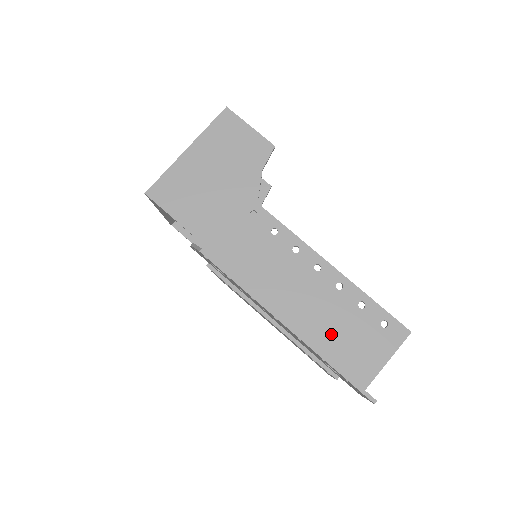
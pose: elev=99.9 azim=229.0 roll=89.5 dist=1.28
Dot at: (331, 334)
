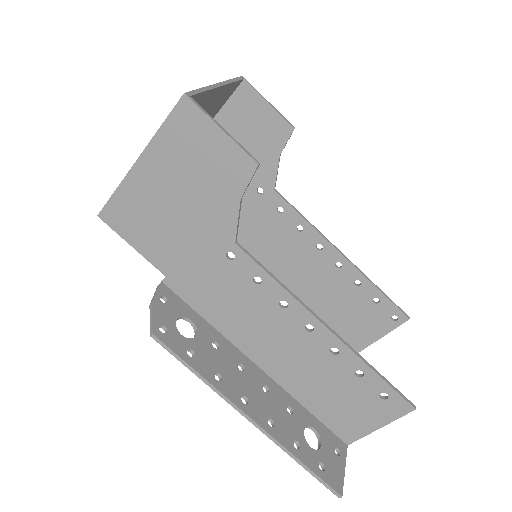
Dot at: (319, 393)
